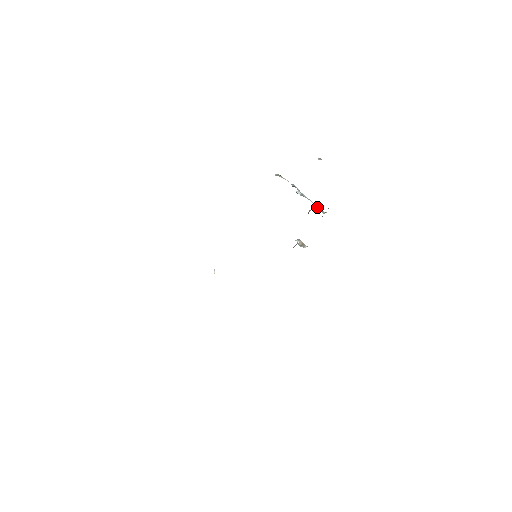
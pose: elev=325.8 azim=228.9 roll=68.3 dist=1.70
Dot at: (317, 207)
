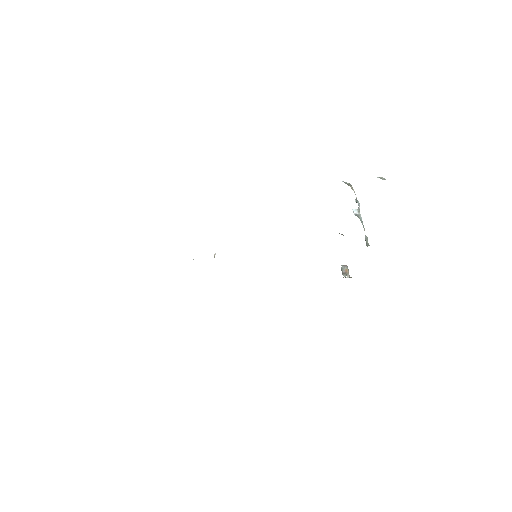
Dot at: (365, 235)
